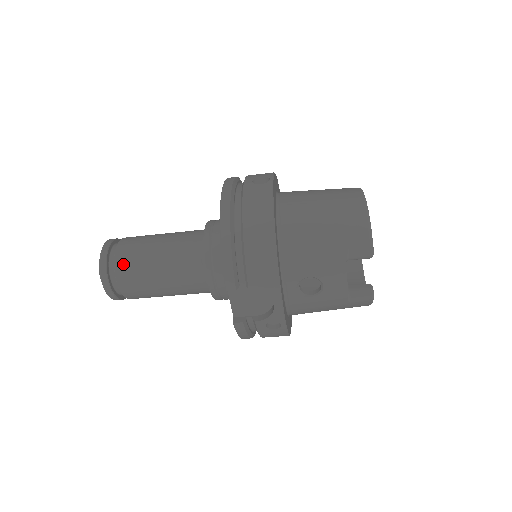
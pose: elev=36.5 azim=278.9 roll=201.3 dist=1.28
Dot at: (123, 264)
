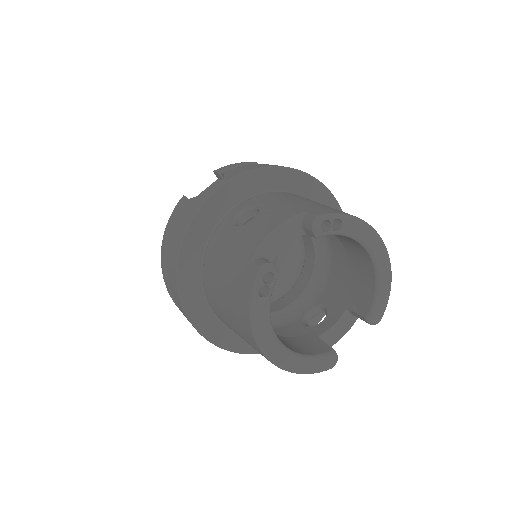
Dot at: occluded
